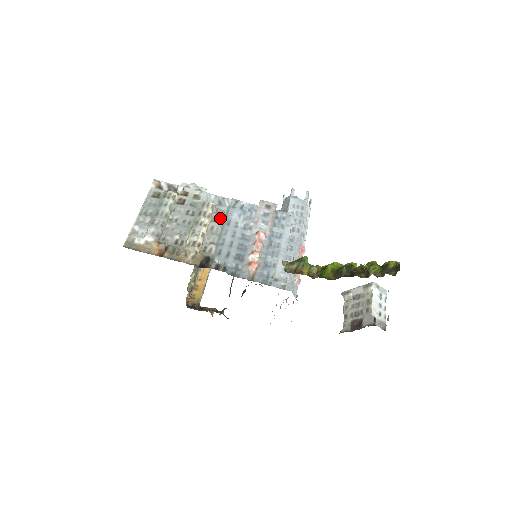
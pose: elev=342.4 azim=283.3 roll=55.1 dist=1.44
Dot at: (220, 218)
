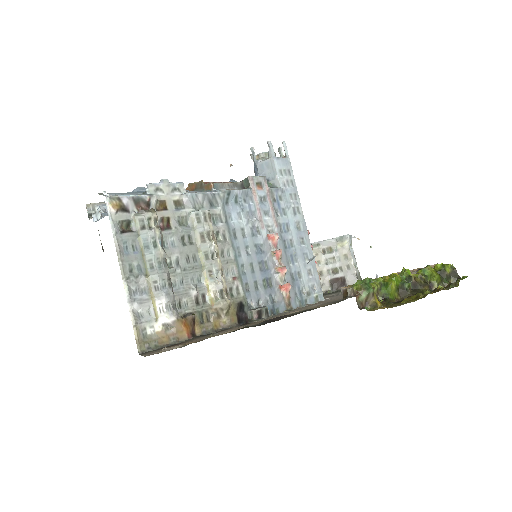
Dot at: (223, 231)
